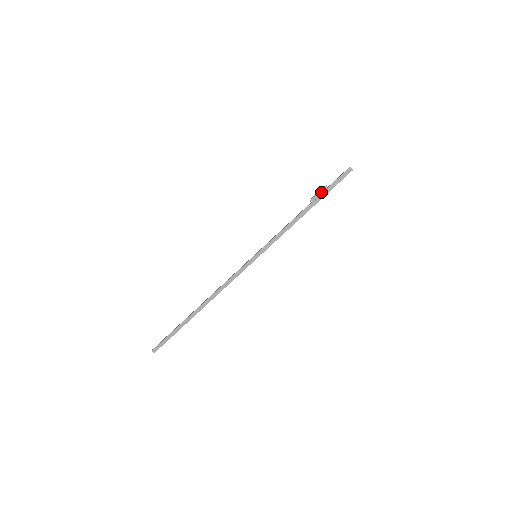
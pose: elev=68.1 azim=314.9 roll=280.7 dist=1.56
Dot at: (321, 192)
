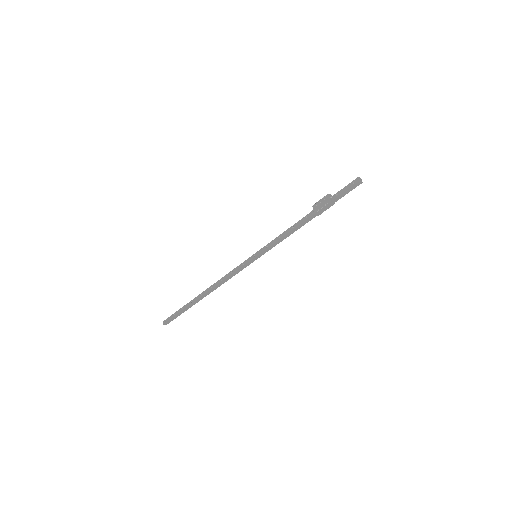
Dot at: (326, 206)
